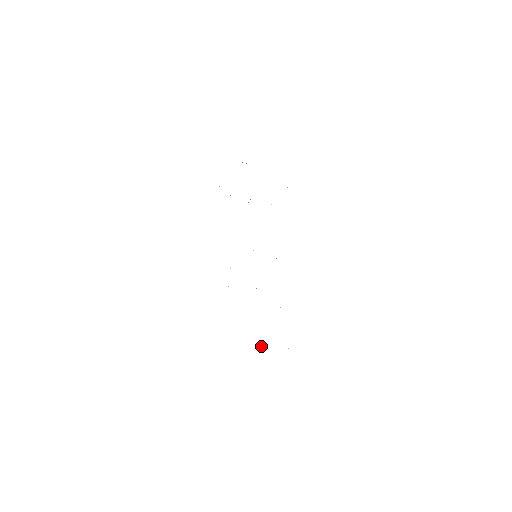
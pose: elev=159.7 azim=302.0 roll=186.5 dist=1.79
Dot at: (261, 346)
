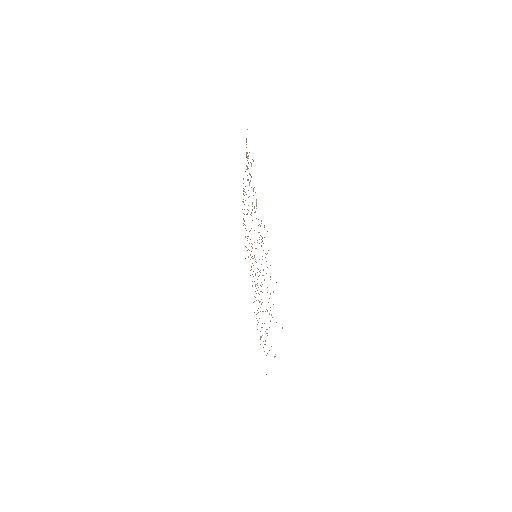
Dot at: occluded
